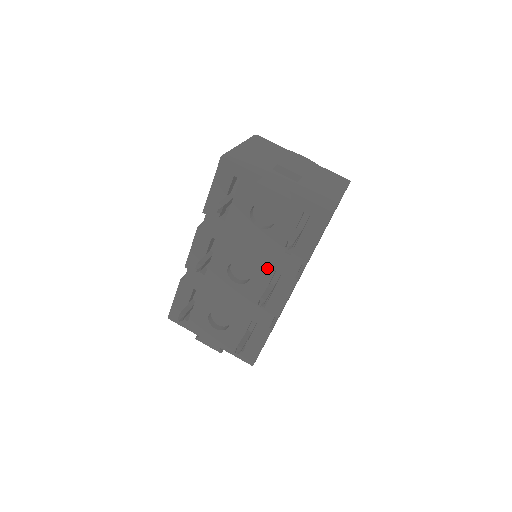
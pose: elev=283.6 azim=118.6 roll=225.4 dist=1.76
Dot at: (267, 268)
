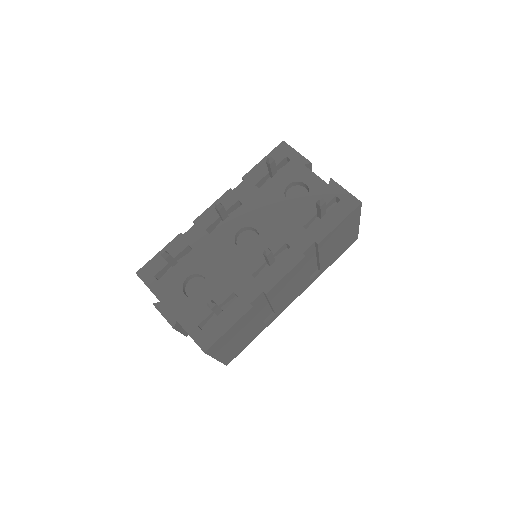
Dot at: (279, 239)
